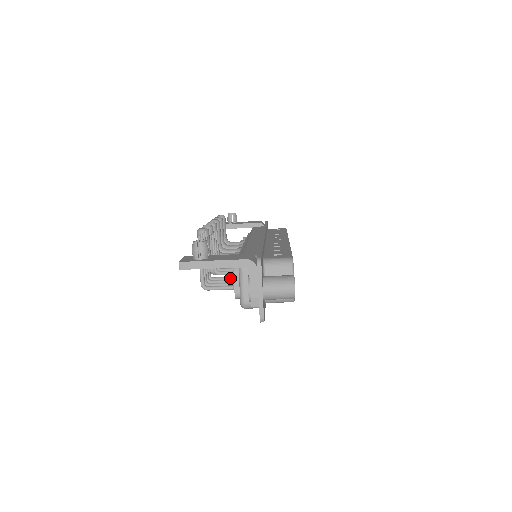
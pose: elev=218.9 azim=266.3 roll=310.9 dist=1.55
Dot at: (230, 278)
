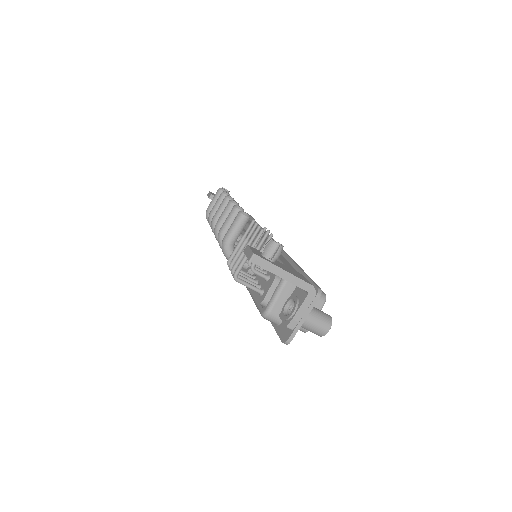
Dot at: (247, 274)
